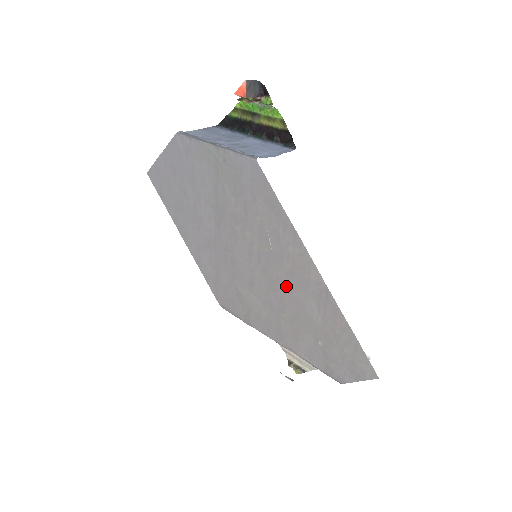
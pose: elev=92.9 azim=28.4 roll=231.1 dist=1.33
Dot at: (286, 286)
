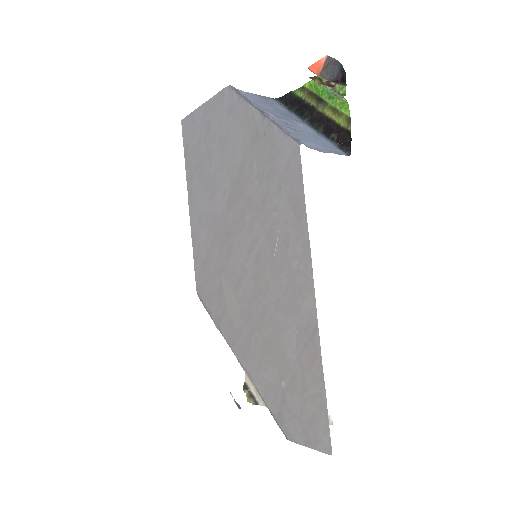
Dot at: (273, 303)
